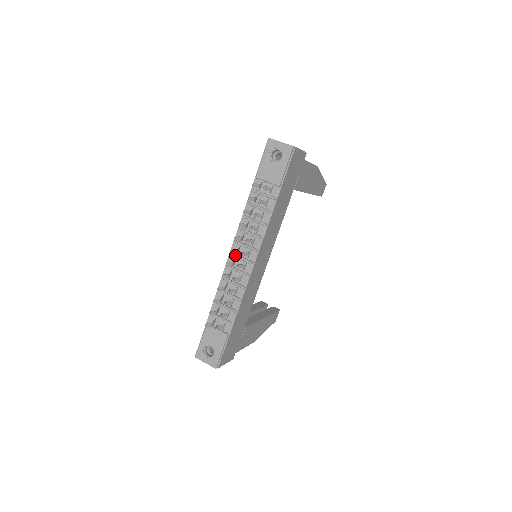
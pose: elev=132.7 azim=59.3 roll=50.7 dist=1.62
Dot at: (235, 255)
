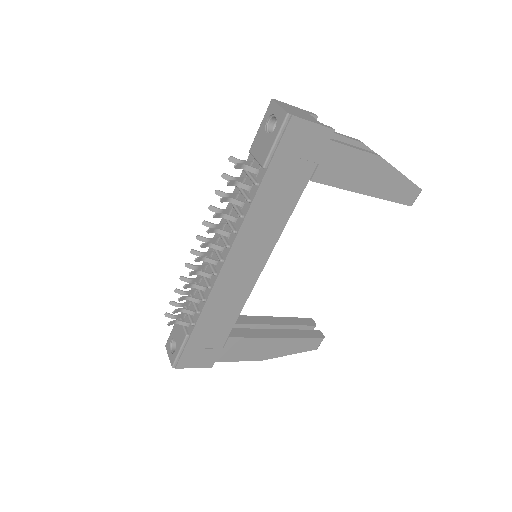
Dot at: occluded
